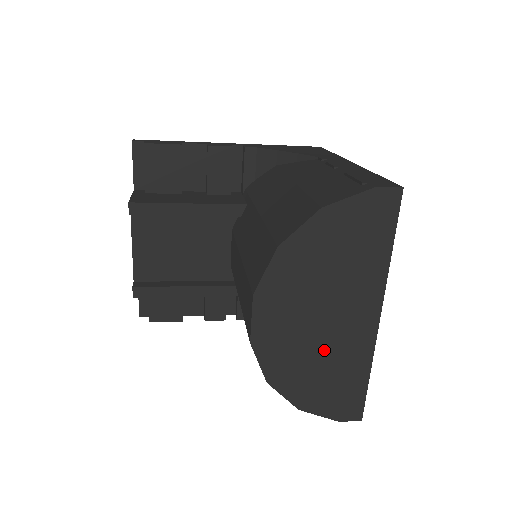
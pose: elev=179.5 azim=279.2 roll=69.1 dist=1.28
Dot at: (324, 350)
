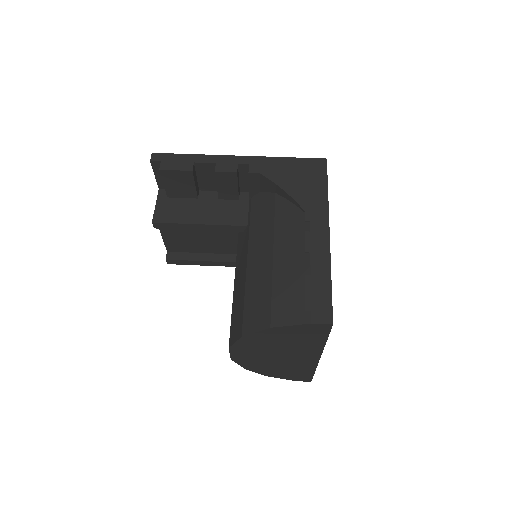
Dot at: (281, 364)
